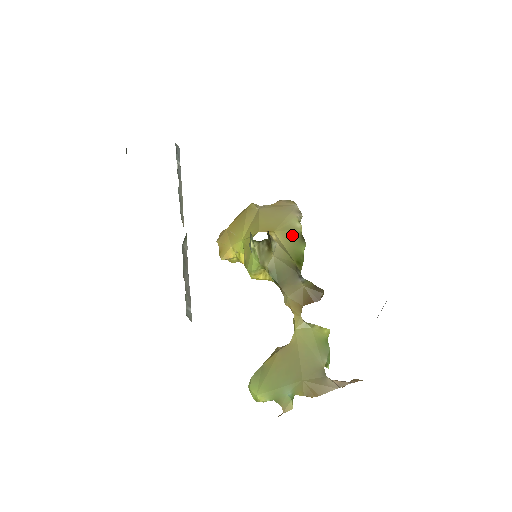
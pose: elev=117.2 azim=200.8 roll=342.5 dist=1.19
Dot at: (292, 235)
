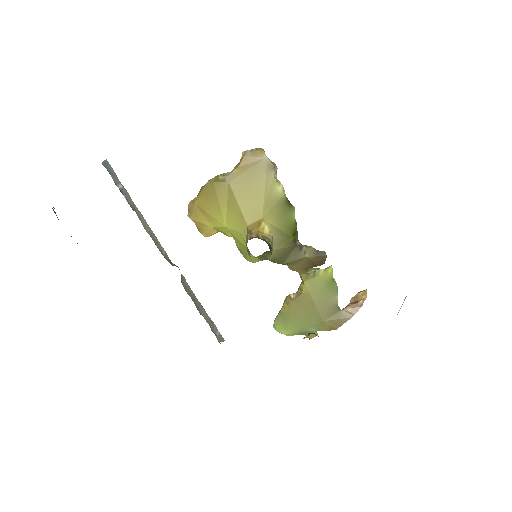
Dot at: (279, 208)
